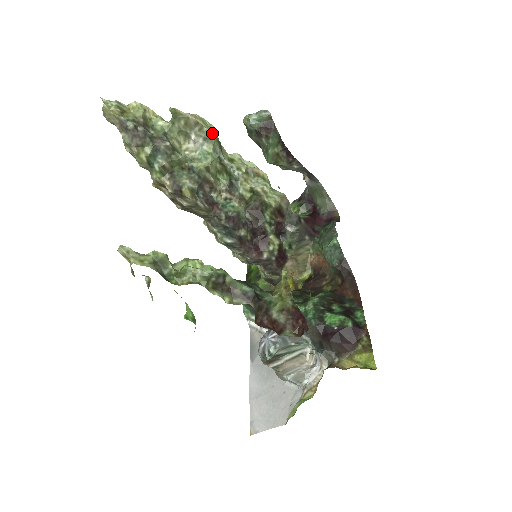
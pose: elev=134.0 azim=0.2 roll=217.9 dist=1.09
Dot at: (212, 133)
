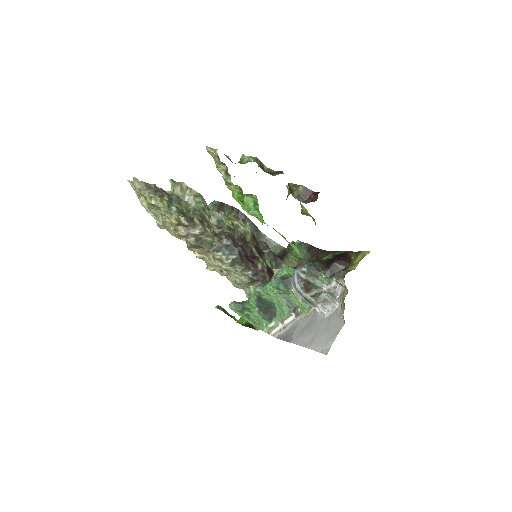
Dot at: occluded
